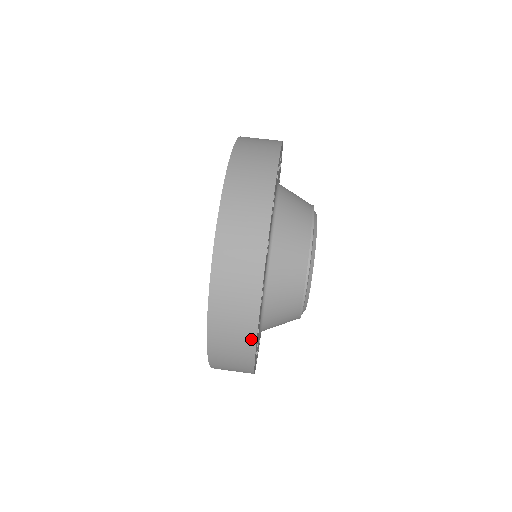
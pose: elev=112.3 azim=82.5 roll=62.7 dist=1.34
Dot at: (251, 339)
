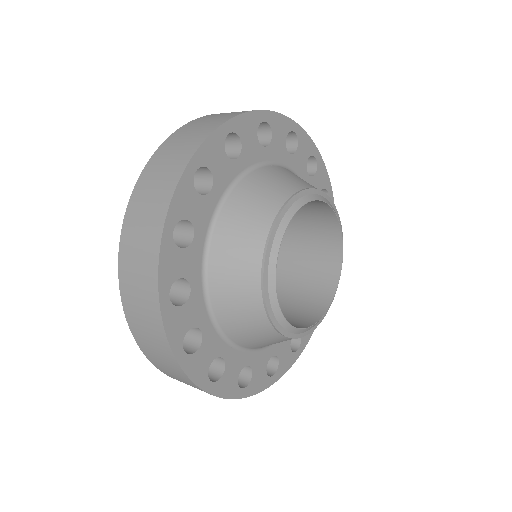
Dot at: (153, 283)
